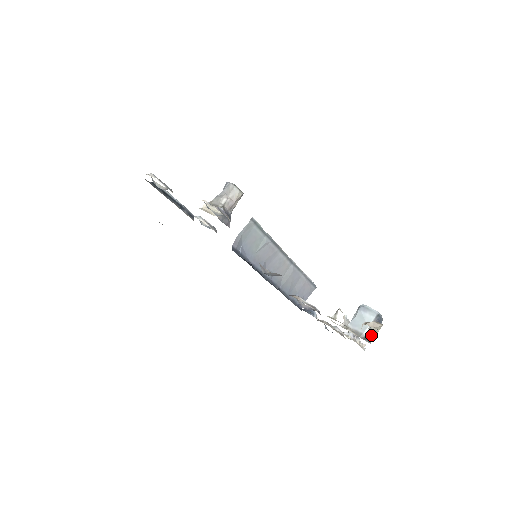
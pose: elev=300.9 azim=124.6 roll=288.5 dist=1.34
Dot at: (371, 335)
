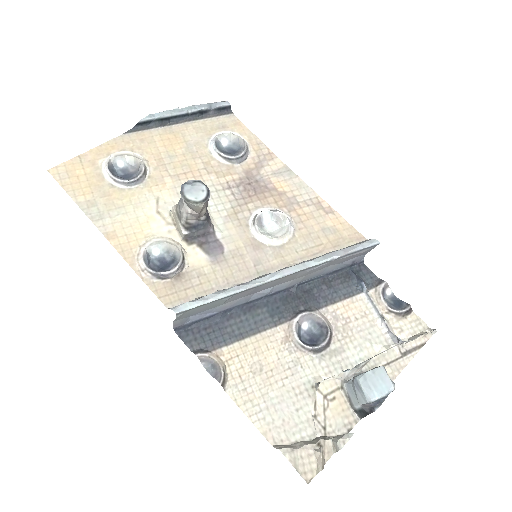
Dot at: (362, 413)
